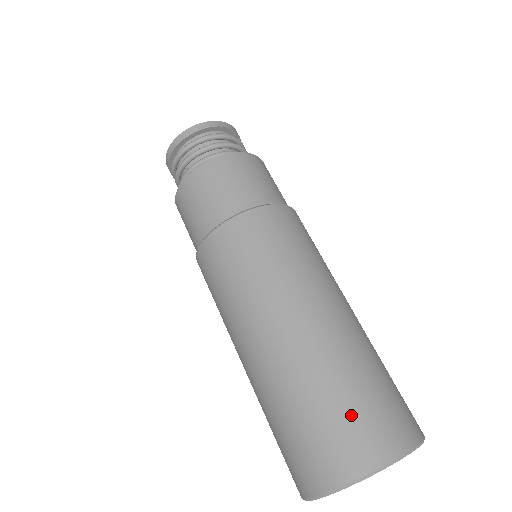
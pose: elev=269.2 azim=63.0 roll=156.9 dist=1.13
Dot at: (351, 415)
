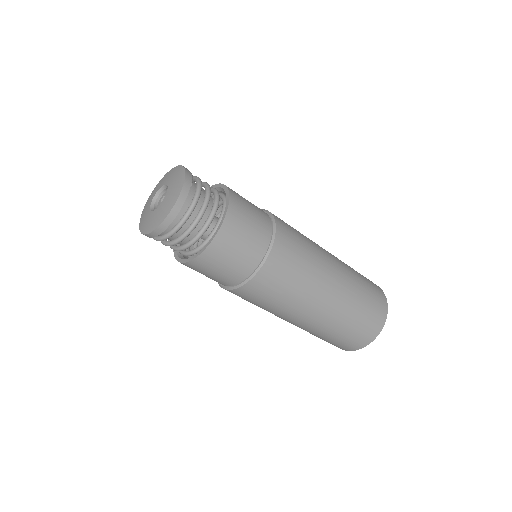
Dot at: (349, 337)
